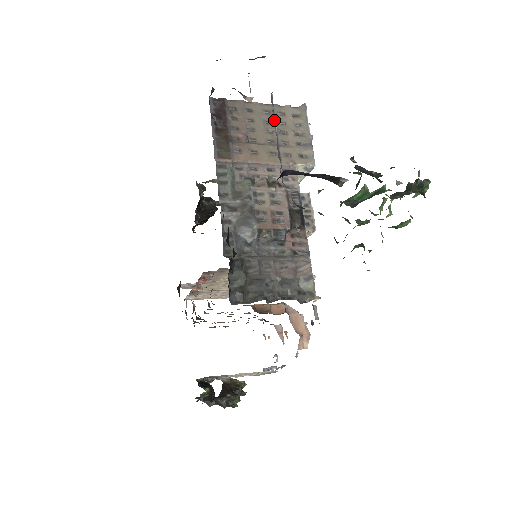
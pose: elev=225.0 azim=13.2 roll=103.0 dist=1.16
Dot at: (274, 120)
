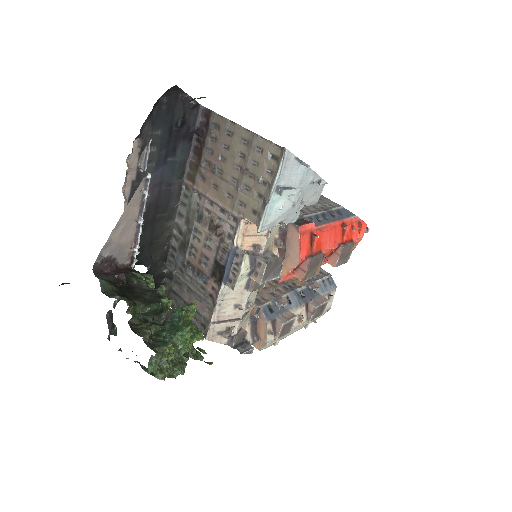
Dot at: (143, 205)
